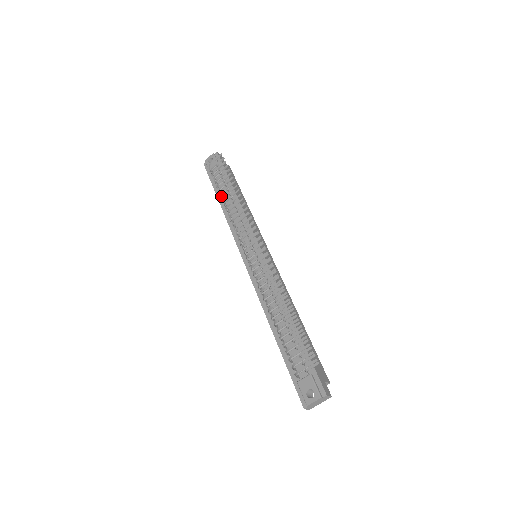
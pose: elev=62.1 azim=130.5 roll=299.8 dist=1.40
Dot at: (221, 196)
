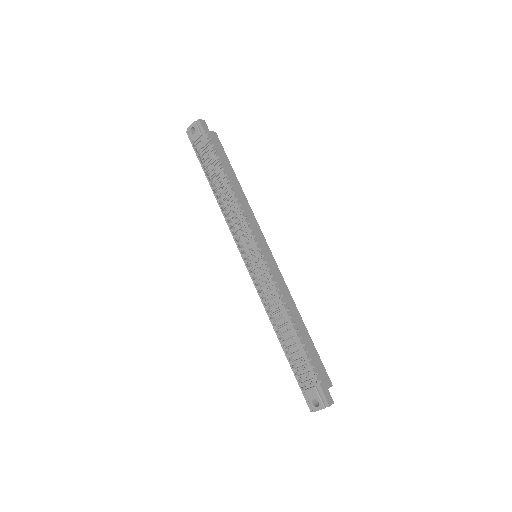
Dot at: (211, 180)
